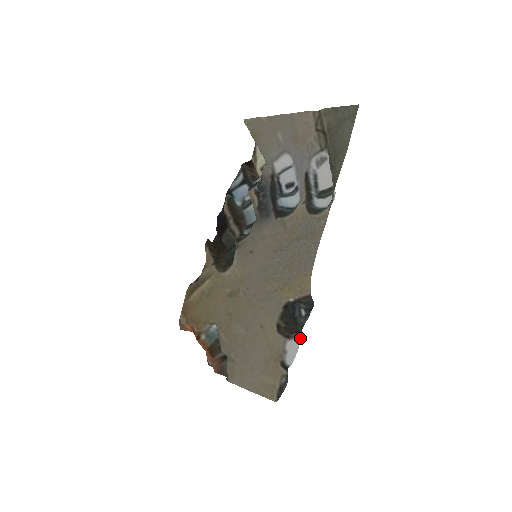
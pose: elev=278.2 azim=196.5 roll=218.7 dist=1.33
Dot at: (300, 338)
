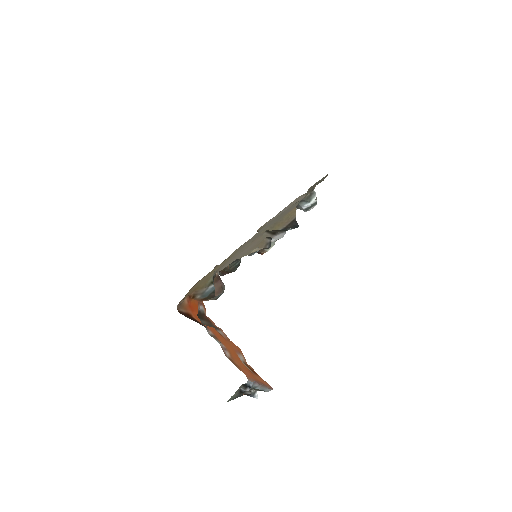
Dot at: (285, 233)
